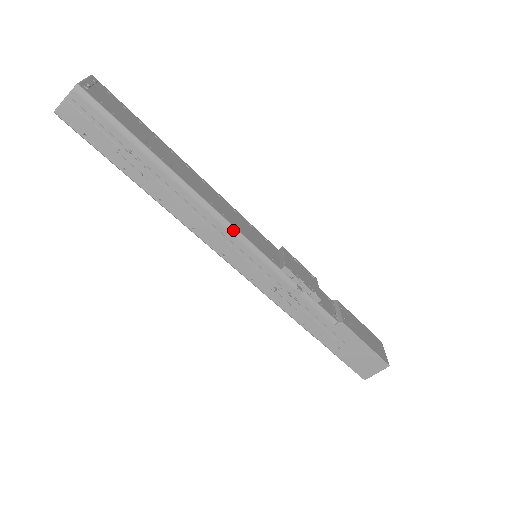
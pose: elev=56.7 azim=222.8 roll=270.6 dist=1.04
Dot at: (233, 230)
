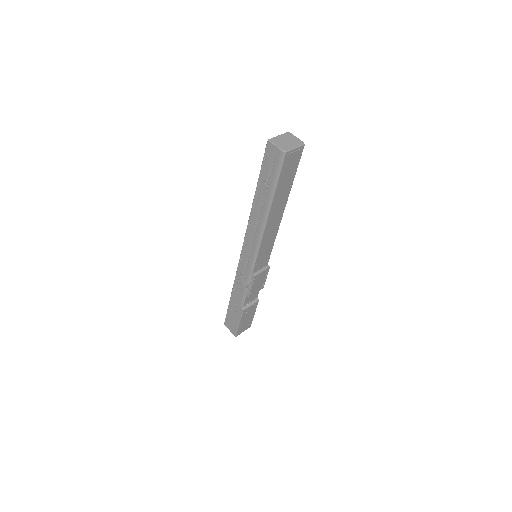
Dot at: (258, 247)
